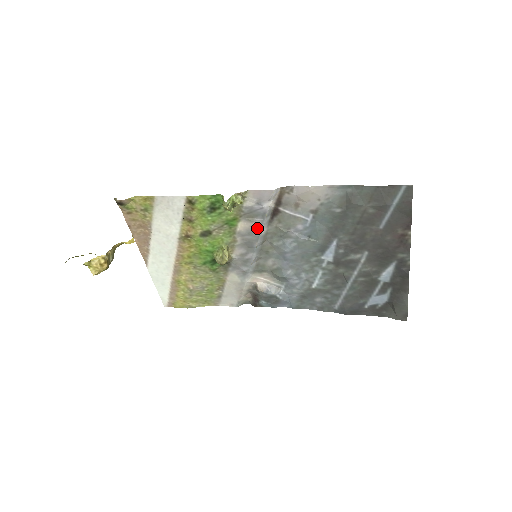
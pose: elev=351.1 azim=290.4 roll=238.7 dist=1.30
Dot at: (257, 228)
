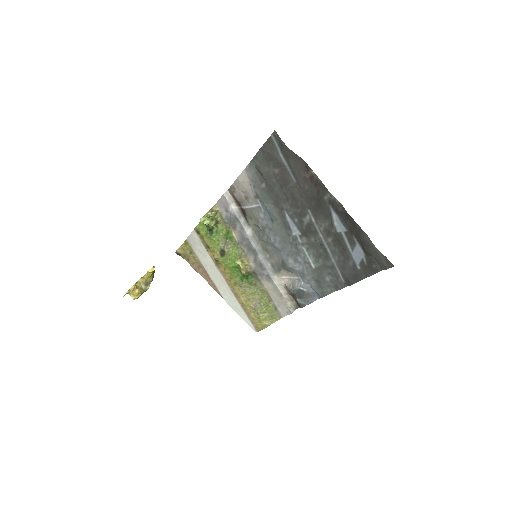
Dot at: (242, 232)
